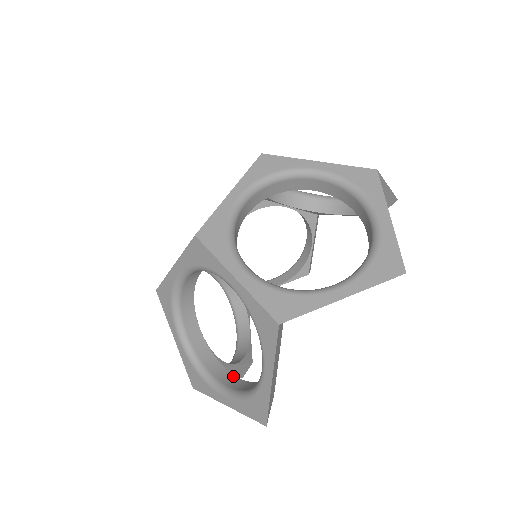
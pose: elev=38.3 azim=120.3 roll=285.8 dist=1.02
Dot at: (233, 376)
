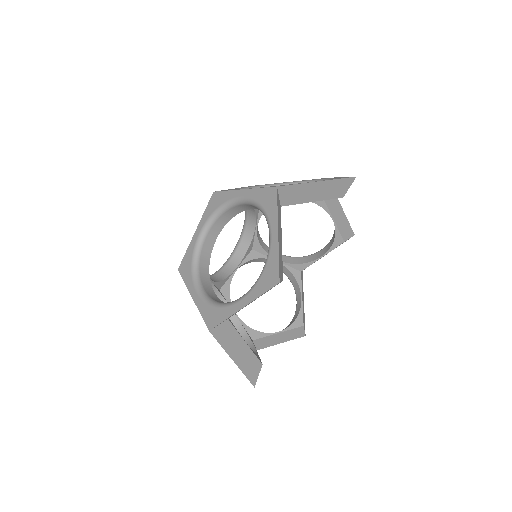
Dot at: (254, 348)
